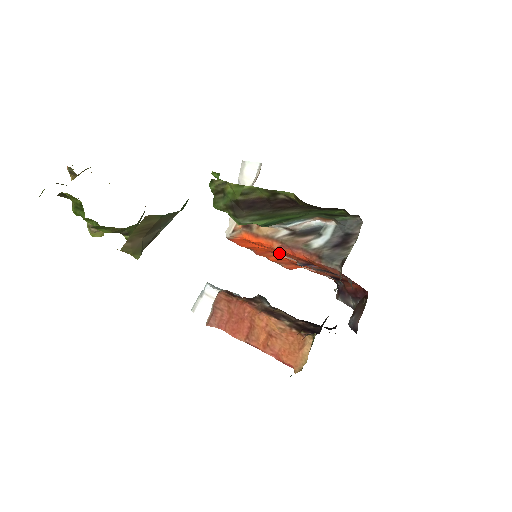
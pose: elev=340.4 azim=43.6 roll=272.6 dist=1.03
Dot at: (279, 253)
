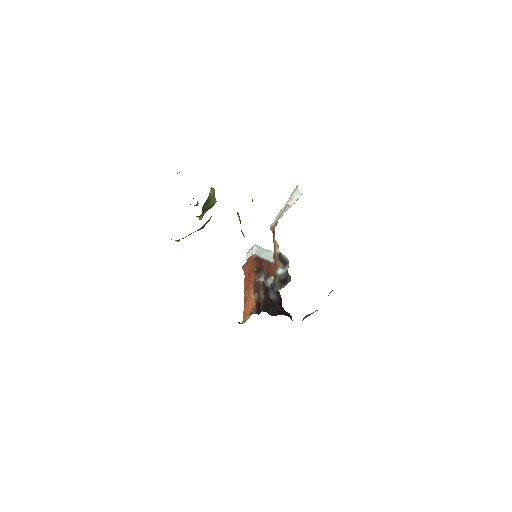
Dot at: occluded
